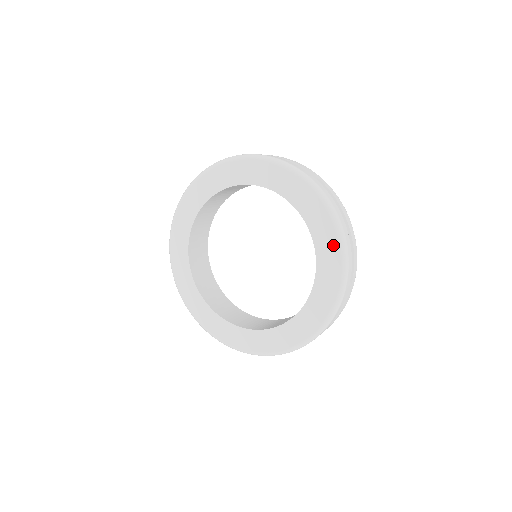
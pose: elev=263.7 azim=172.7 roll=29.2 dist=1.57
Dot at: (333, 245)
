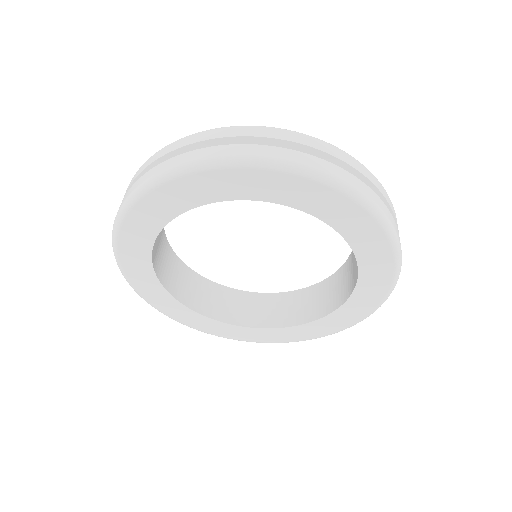
Dot at: (385, 276)
